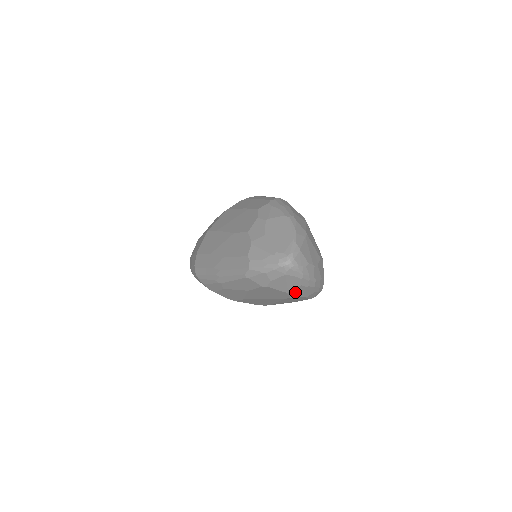
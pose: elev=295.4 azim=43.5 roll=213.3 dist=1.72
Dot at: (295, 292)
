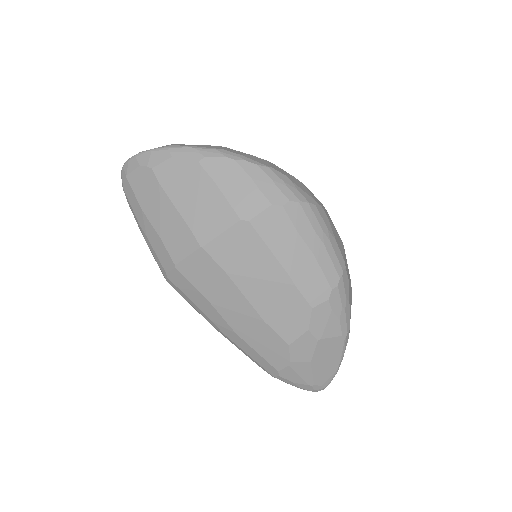
Dot at: occluded
